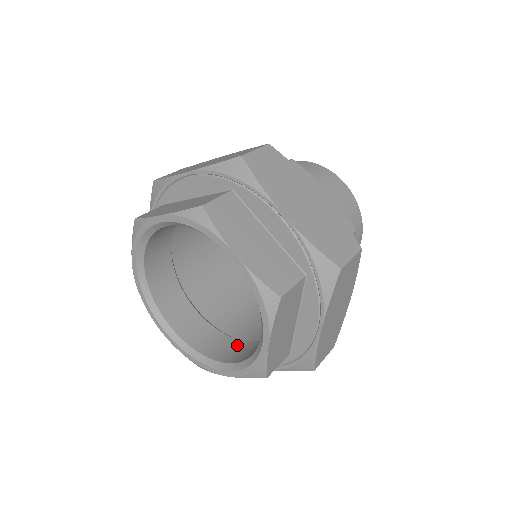
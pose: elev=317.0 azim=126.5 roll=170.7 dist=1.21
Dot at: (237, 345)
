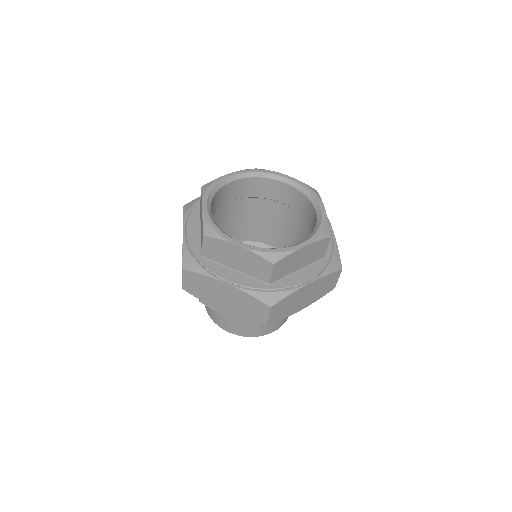
Dot at: occluded
